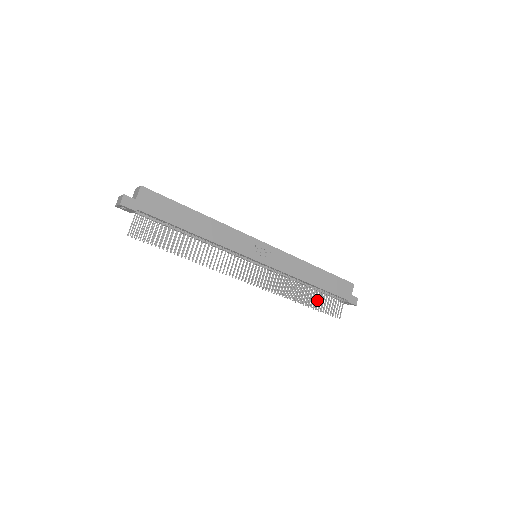
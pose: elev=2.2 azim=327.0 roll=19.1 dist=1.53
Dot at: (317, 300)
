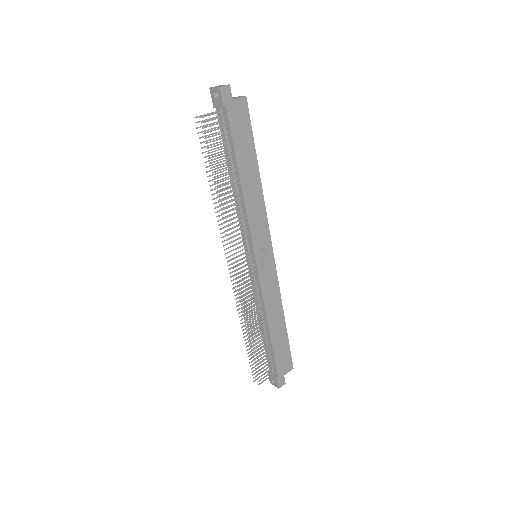
Dot at: (259, 348)
